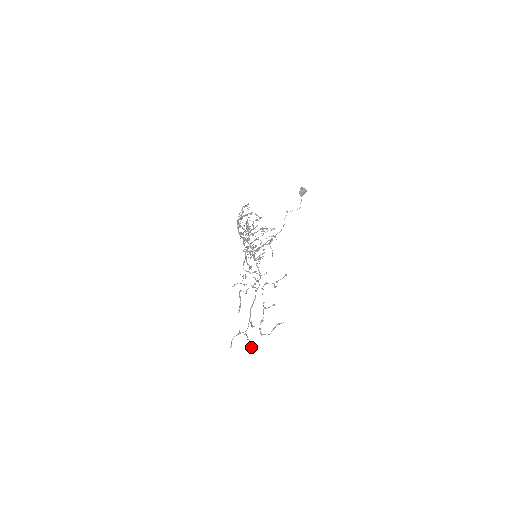
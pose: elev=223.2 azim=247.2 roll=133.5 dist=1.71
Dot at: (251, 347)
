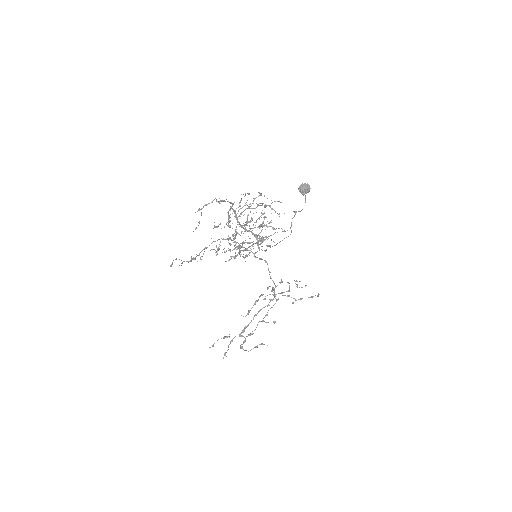
Dot at: (226, 356)
